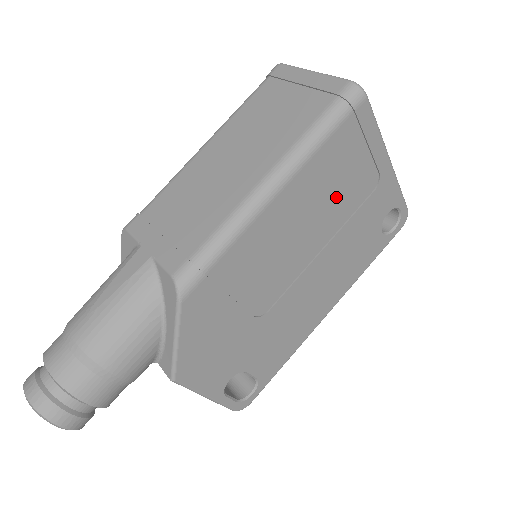
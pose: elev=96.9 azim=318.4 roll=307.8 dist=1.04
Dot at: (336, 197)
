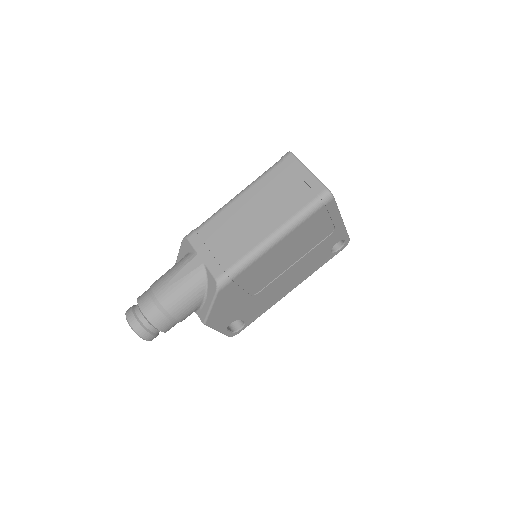
Dot at: (307, 240)
